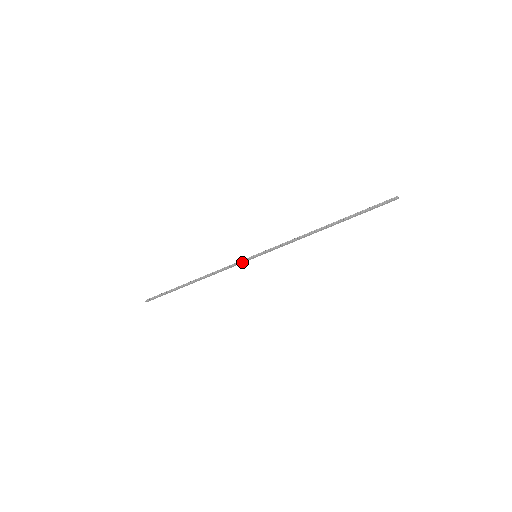
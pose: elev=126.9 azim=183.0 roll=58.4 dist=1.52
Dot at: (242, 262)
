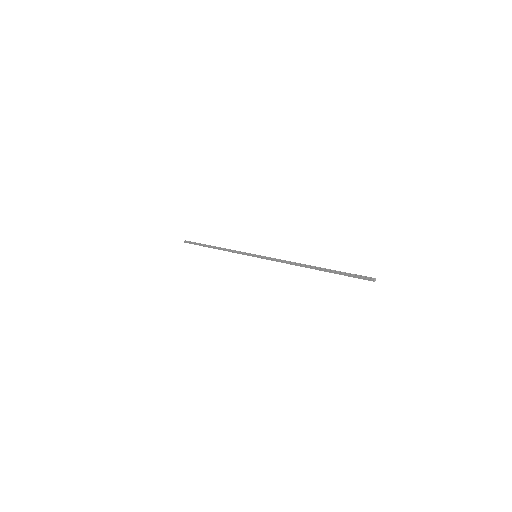
Dot at: (246, 254)
